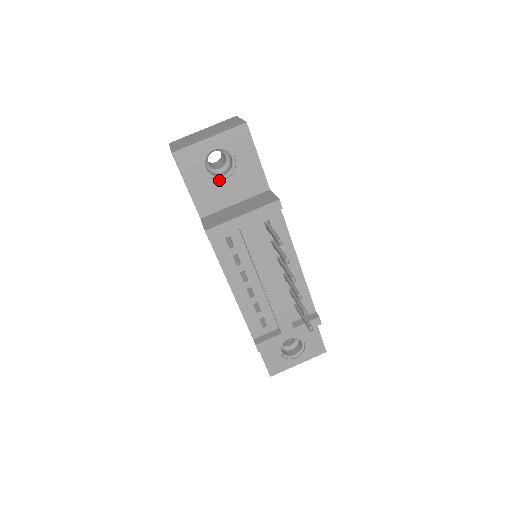
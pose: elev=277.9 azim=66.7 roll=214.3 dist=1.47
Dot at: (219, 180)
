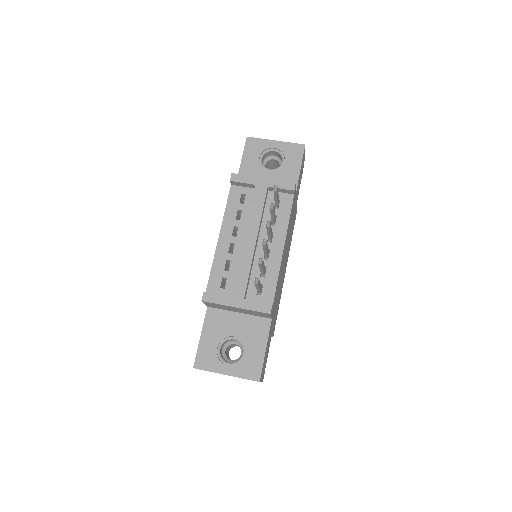
Dot at: (265, 169)
